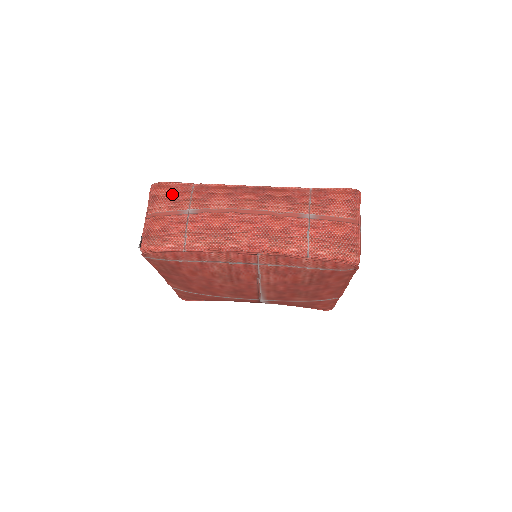
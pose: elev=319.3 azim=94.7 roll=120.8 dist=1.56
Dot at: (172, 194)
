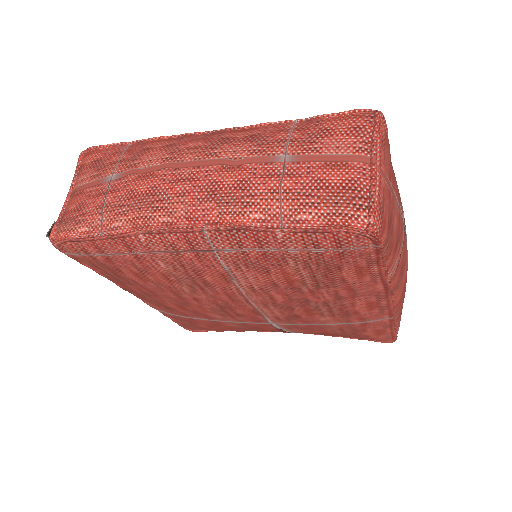
Dot at: (99, 159)
